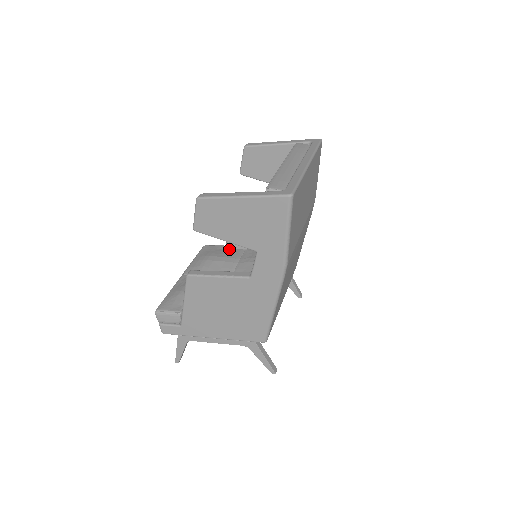
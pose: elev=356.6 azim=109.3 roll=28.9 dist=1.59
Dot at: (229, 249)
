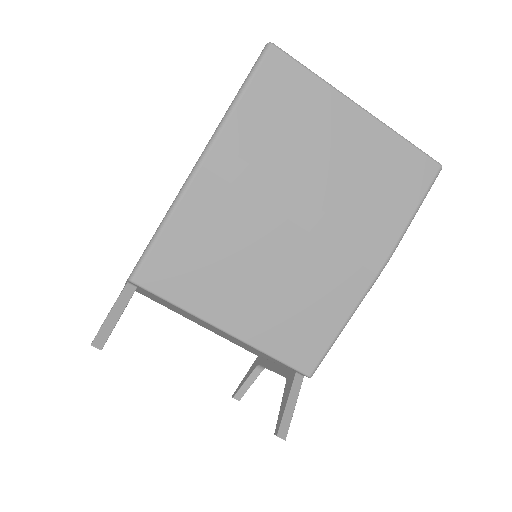
Dot at: occluded
